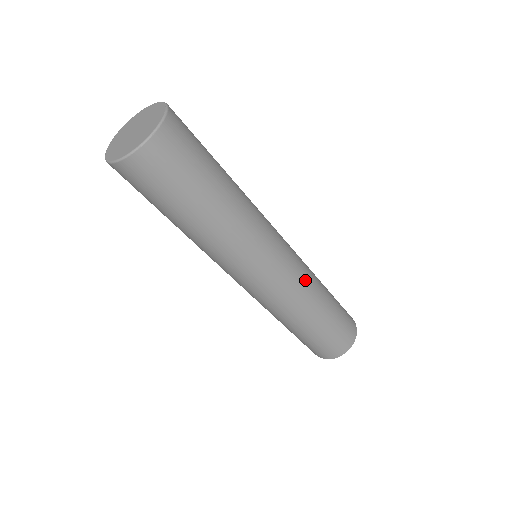
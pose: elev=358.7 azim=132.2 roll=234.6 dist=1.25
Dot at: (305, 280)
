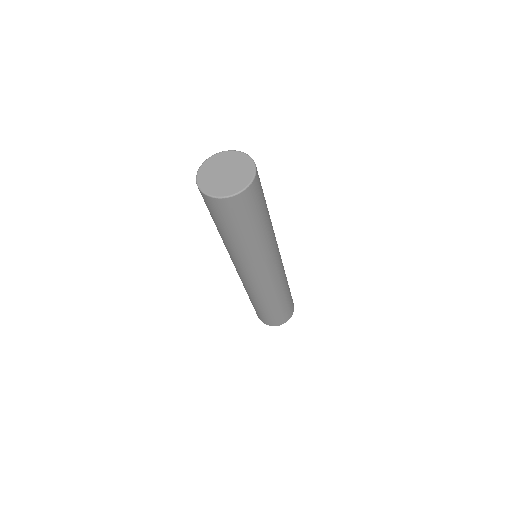
Dot at: occluded
